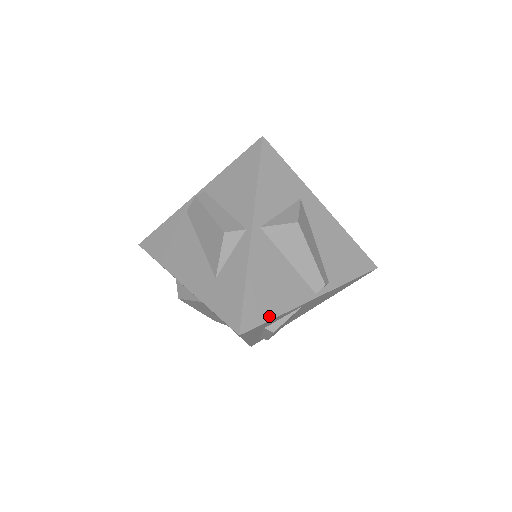
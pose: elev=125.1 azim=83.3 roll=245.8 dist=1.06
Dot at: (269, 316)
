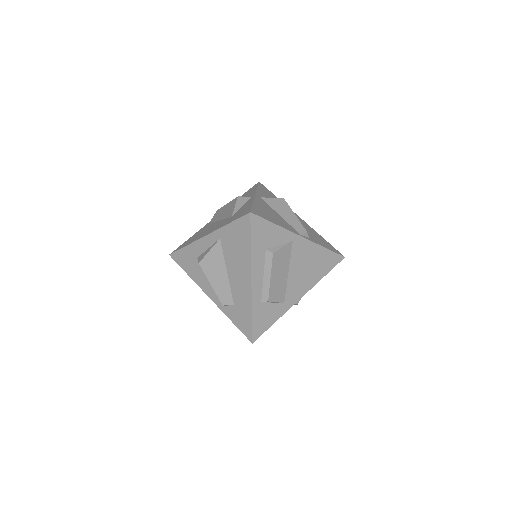
Dot at: (270, 220)
